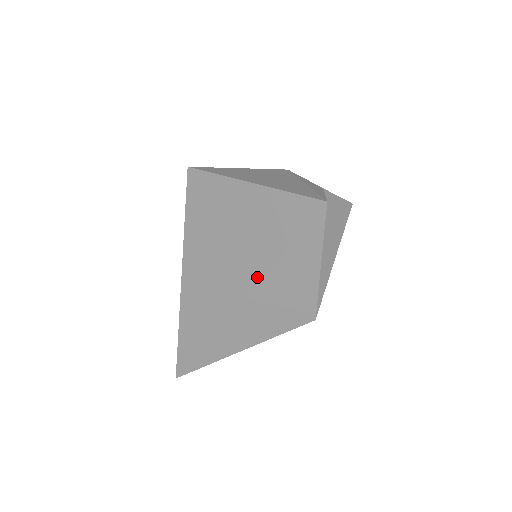
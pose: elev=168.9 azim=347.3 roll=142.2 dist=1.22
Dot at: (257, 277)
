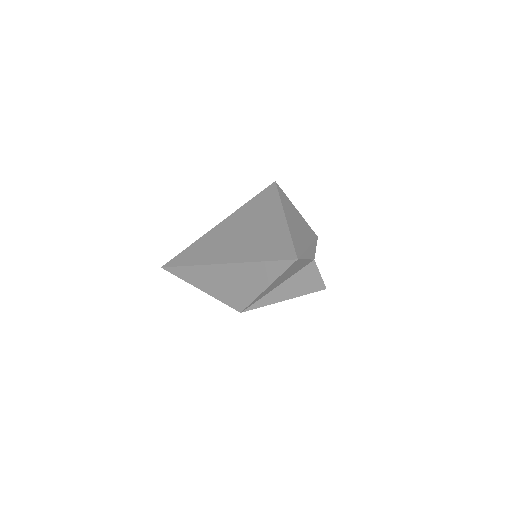
Dot at: (239, 260)
